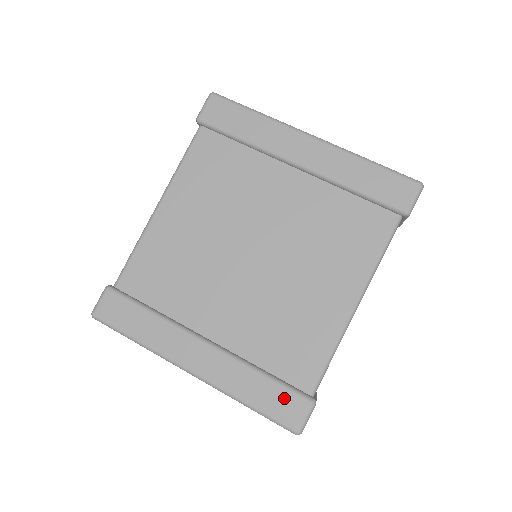
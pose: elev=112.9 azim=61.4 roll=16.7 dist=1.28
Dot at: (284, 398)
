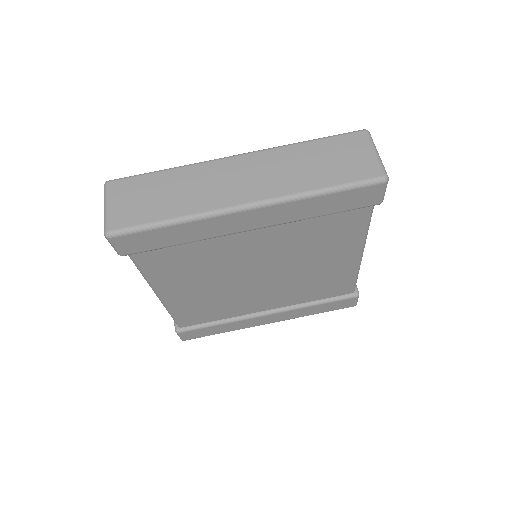
Dot at: (338, 304)
